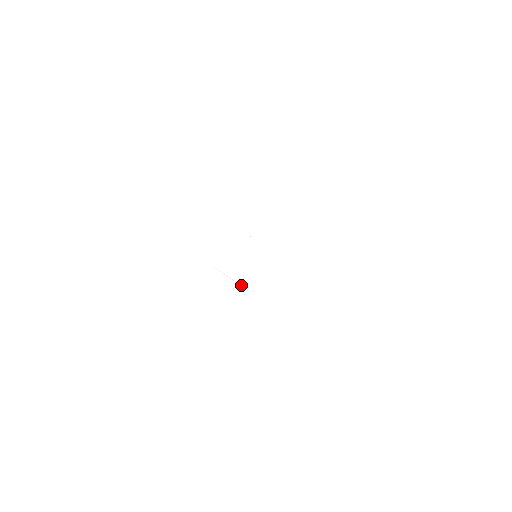
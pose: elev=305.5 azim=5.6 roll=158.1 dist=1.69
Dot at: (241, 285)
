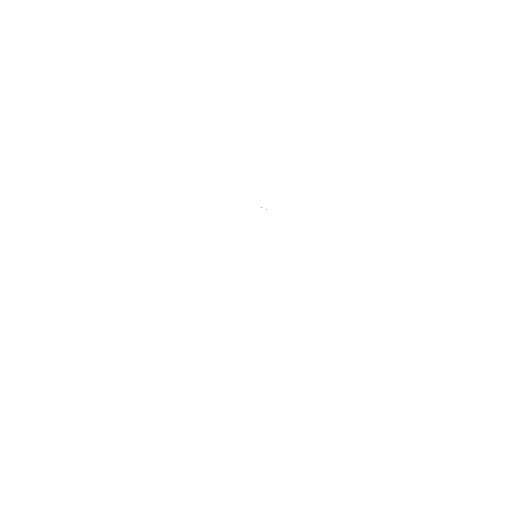
Dot at: occluded
